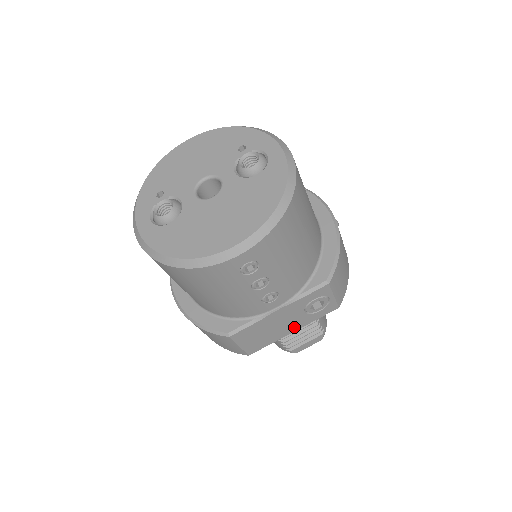
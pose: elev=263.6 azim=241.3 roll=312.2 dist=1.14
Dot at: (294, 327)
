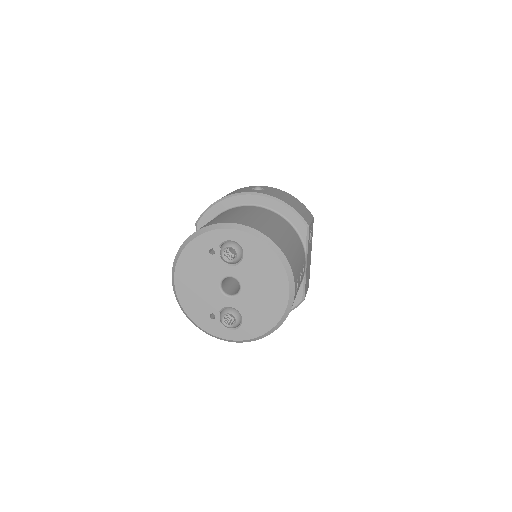
Dot at: (310, 252)
